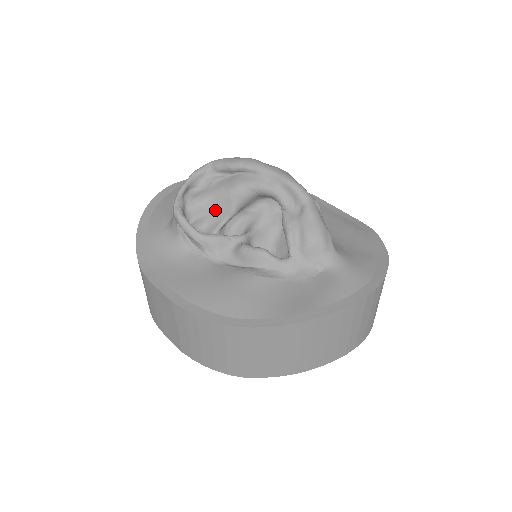
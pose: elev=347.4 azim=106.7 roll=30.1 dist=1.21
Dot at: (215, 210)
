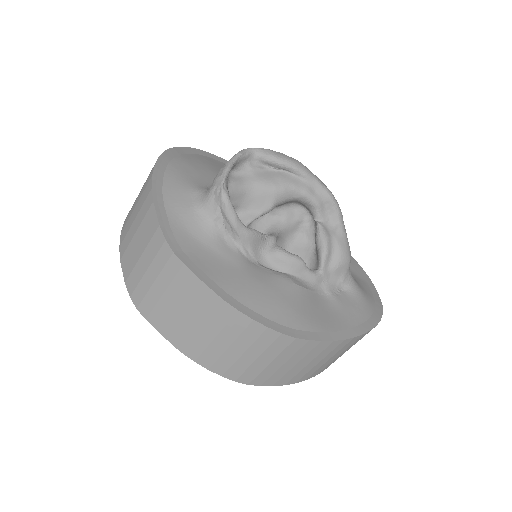
Dot at: (251, 202)
